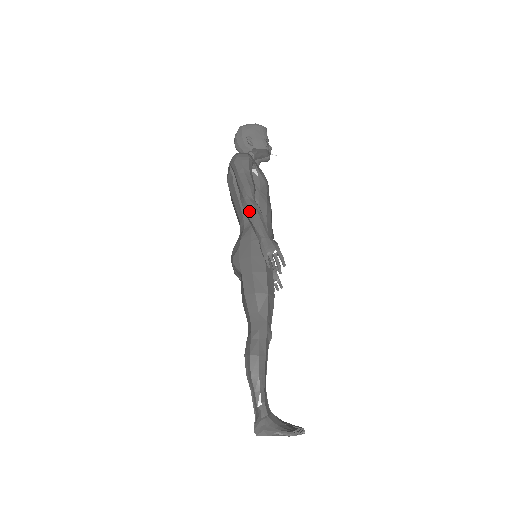
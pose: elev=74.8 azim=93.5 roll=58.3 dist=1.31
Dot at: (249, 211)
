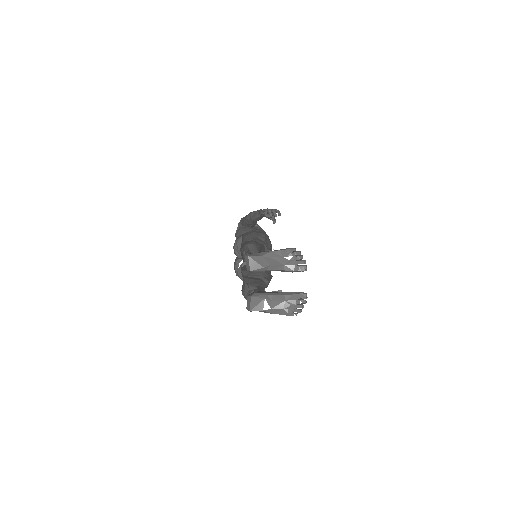
Dot at: occluded
